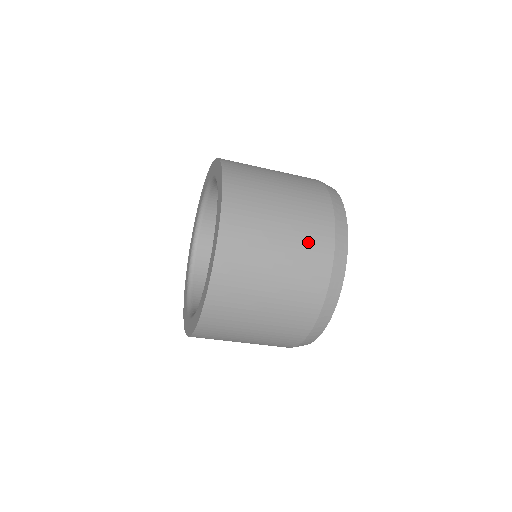
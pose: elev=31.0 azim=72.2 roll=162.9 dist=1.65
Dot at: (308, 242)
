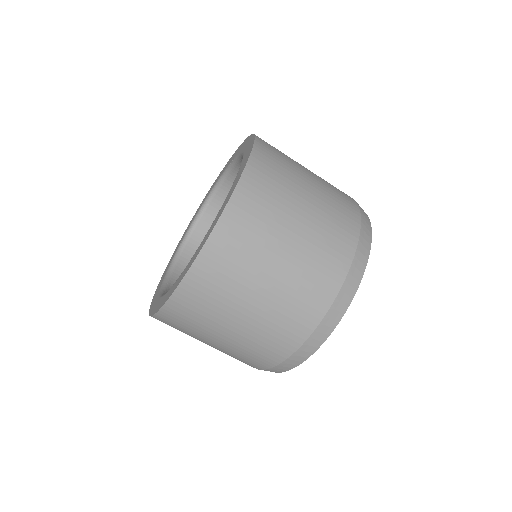
Dot at: occluded
